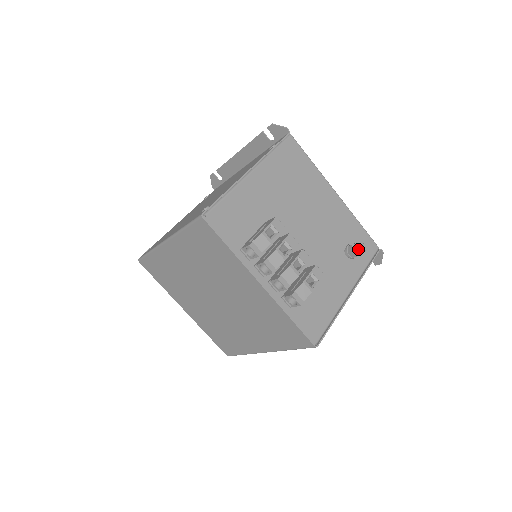
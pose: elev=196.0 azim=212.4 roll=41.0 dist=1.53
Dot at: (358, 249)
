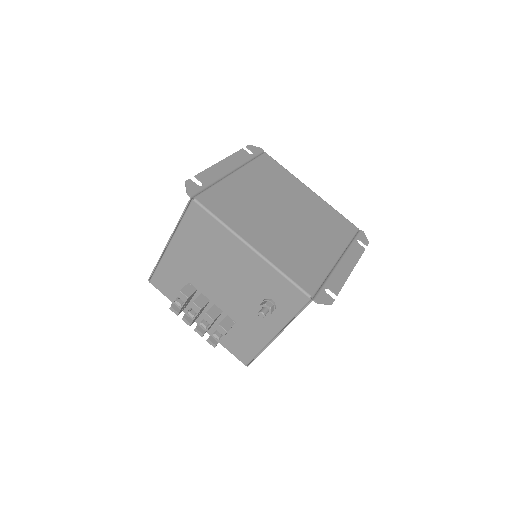
Dot at: occluded
